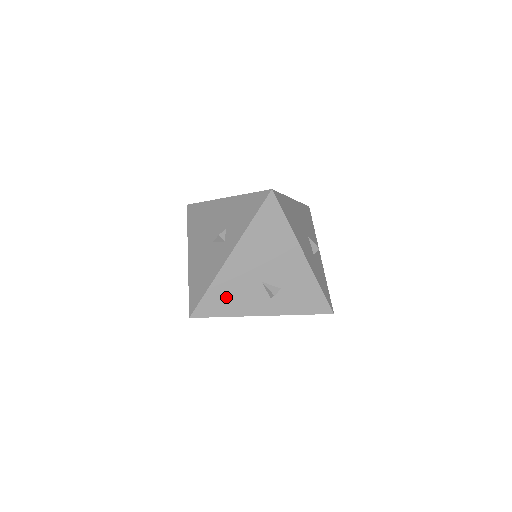
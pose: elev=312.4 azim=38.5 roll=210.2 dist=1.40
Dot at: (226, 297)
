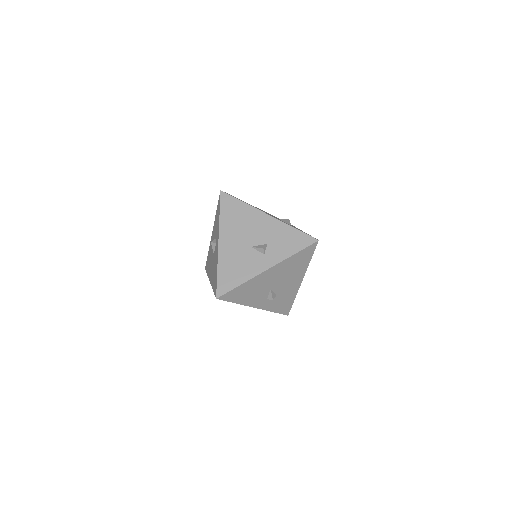
Dot at: (233, 270)
